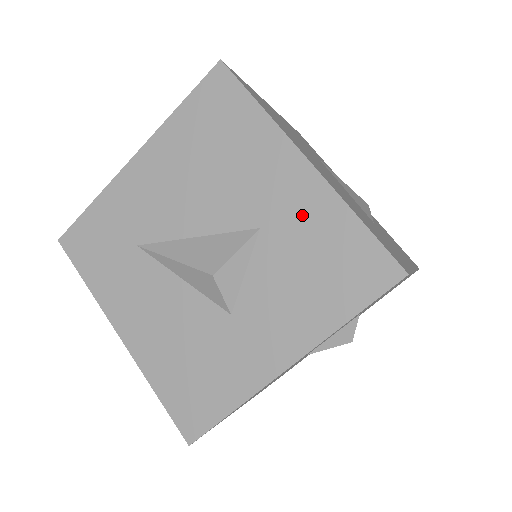
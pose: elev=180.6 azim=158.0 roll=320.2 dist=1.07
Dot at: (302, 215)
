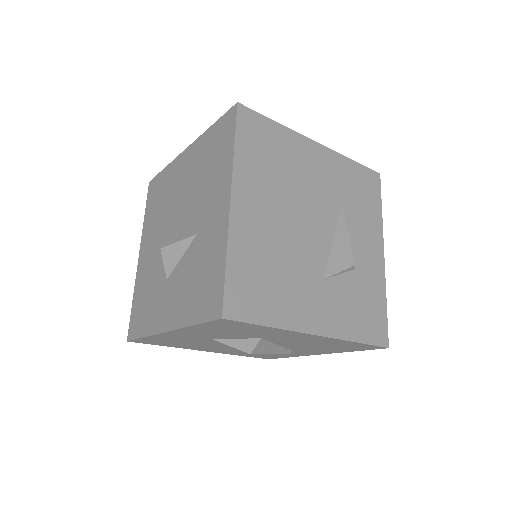
Dot at: (211, 239)
